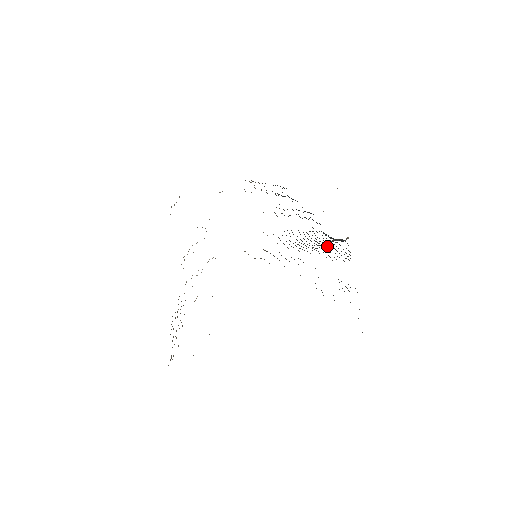
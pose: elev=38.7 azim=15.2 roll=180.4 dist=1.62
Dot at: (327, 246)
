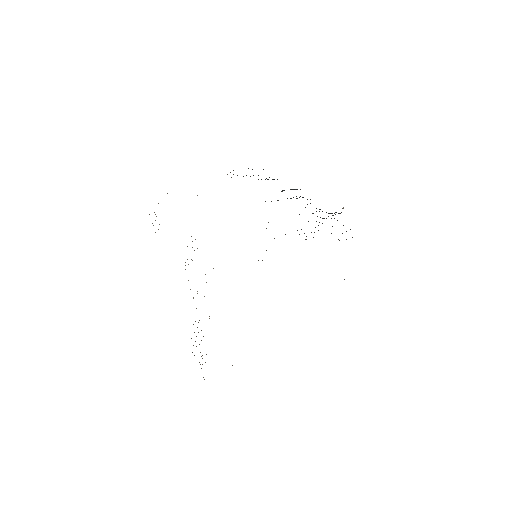
Dot at: occluded
